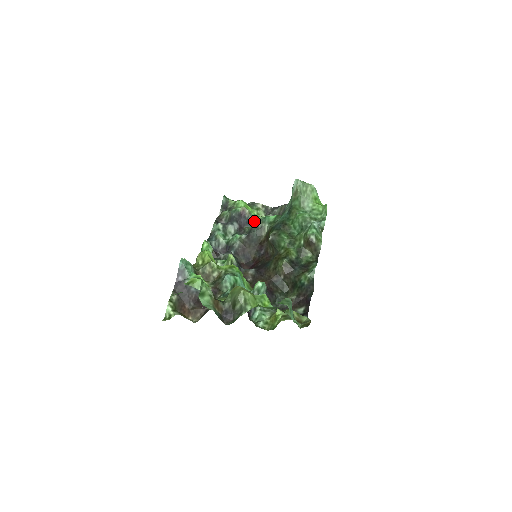
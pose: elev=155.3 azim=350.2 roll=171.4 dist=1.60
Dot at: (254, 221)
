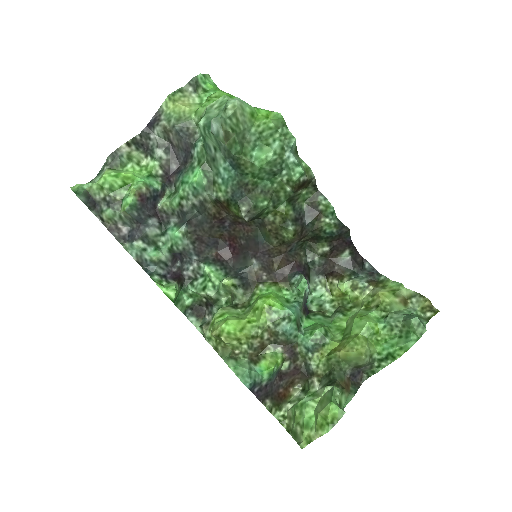
Dot at: (157, 186)
